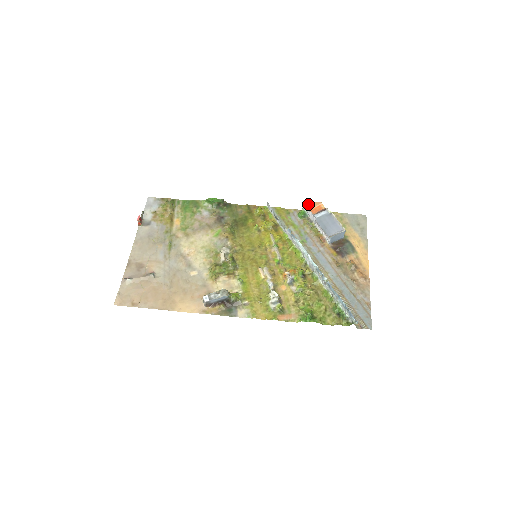
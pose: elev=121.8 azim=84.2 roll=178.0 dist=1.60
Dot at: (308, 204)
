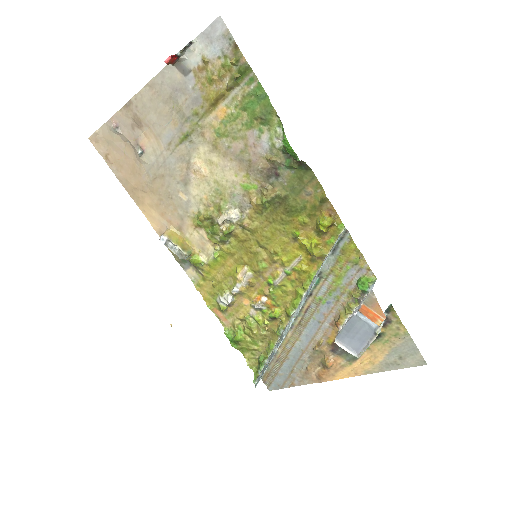
Dot at: (372, 299)
